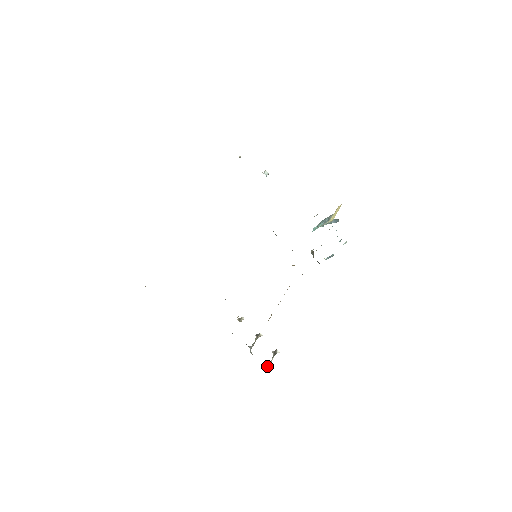
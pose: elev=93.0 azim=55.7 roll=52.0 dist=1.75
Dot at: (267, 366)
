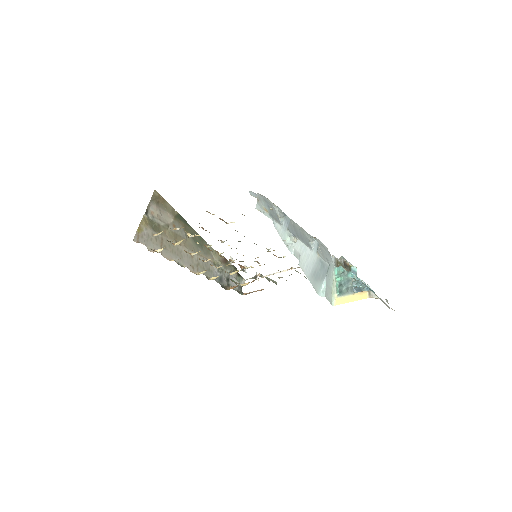
Dot at: (241, 283)
